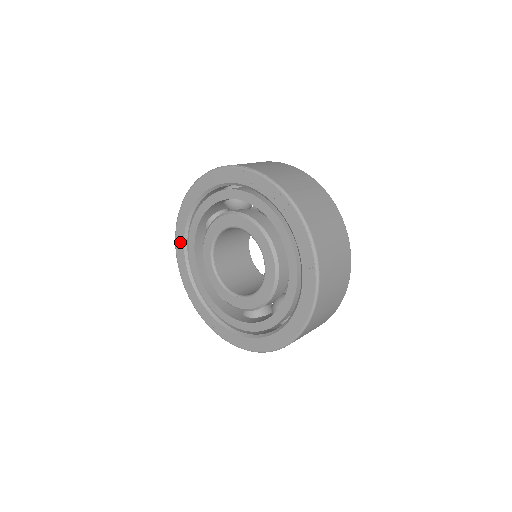
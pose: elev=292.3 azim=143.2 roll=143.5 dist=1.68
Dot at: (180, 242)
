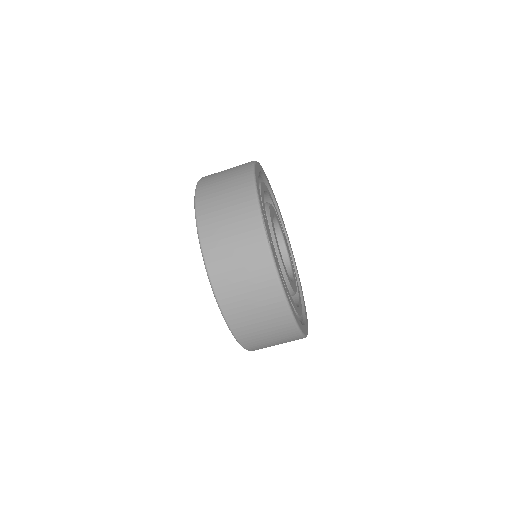
Dot at: occluded
